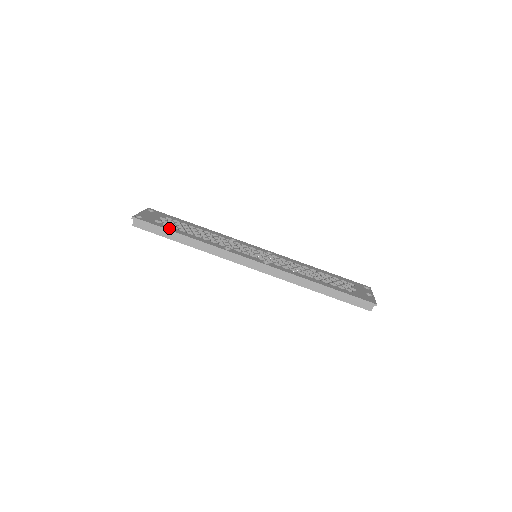
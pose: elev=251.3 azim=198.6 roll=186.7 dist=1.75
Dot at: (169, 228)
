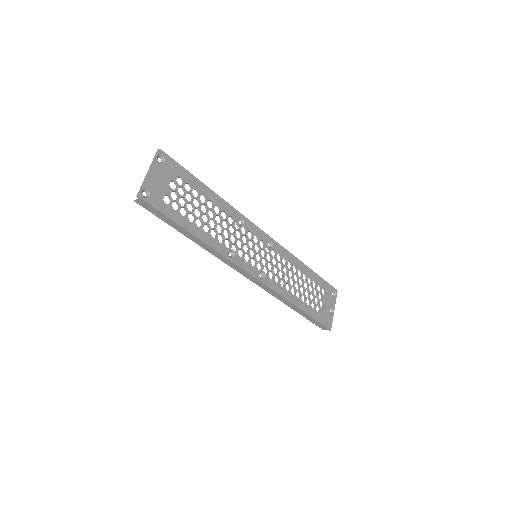
Dot at: (178, 218)
